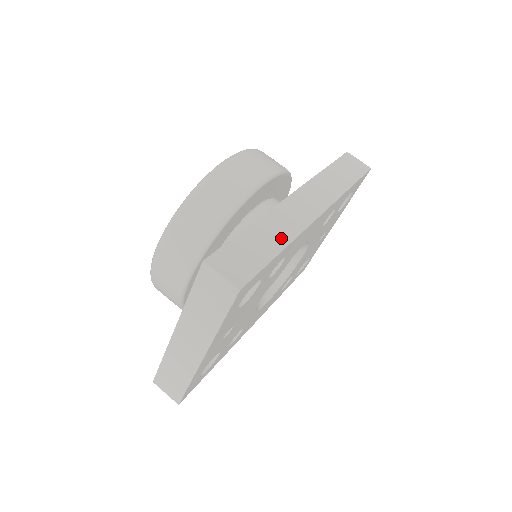
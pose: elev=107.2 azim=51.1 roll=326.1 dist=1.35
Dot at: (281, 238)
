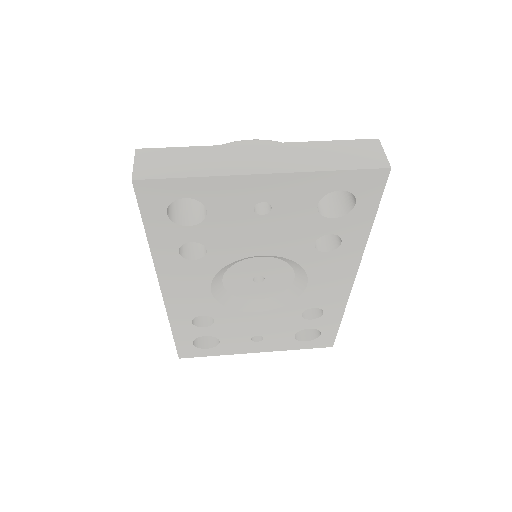
Dot at: occluded
